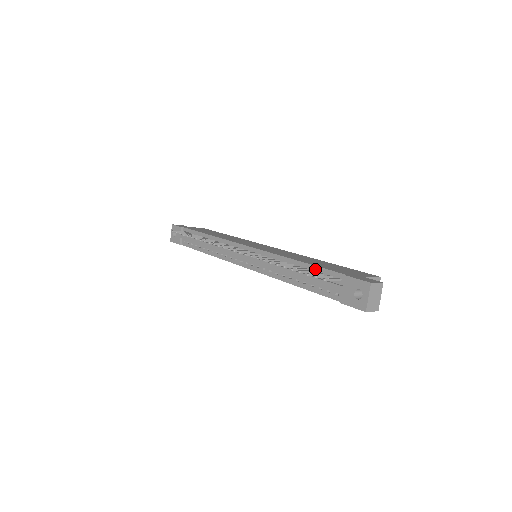
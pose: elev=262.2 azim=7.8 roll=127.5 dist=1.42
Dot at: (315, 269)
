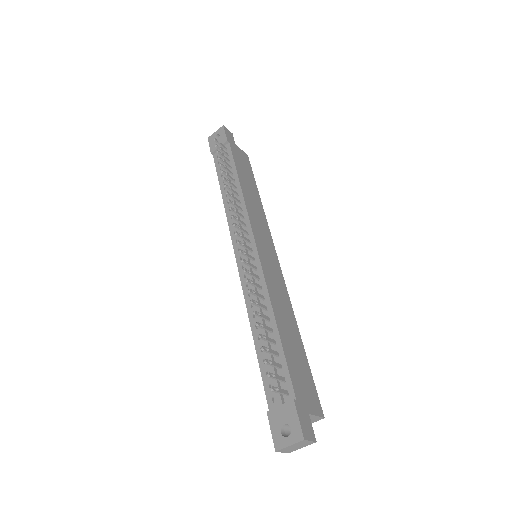
Dot at: (280, 353)
